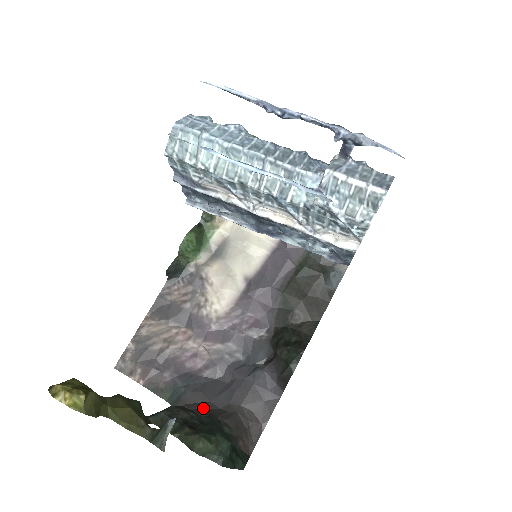
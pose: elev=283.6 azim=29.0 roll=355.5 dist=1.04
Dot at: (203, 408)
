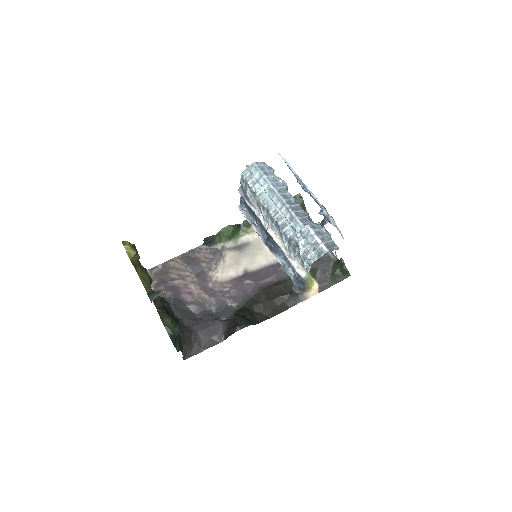
Dot at: (177, 318)
